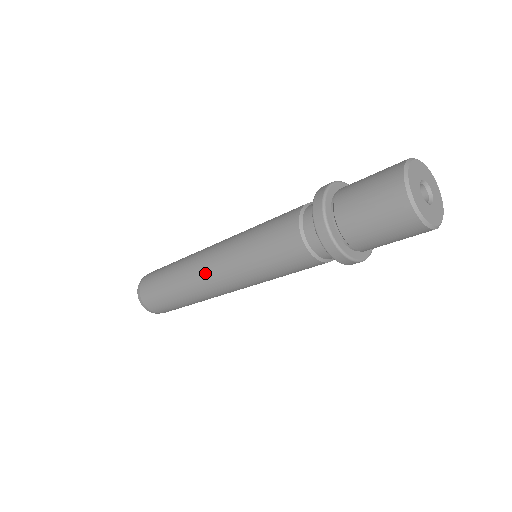
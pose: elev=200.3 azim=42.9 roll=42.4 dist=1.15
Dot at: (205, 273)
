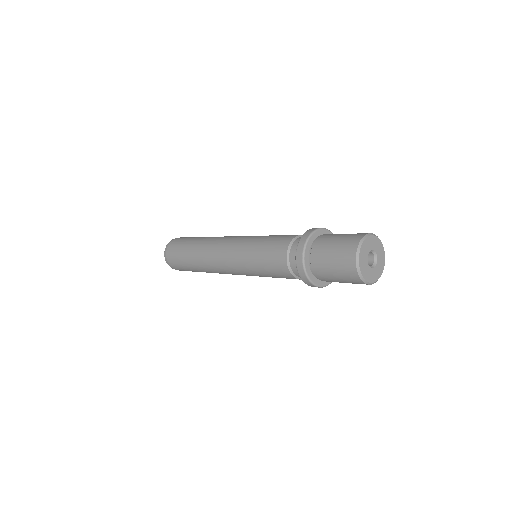
Dot at: (224, 272)
